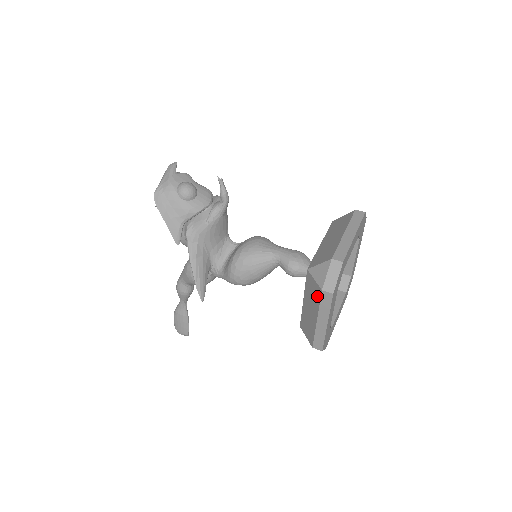
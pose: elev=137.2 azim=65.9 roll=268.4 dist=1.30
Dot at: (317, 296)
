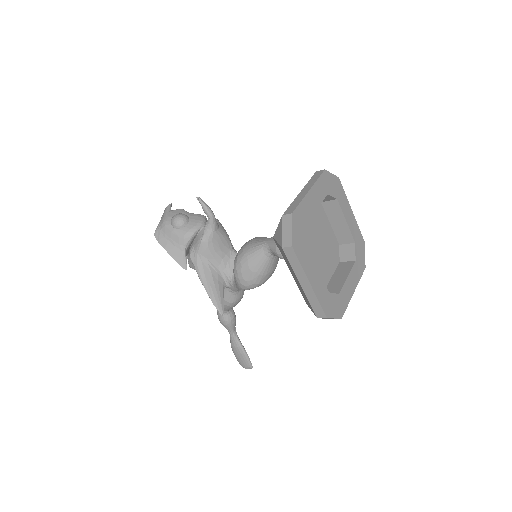
Dot at: (286, 257)
